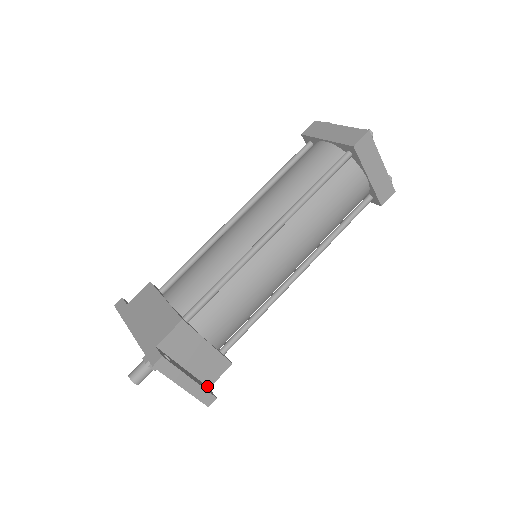
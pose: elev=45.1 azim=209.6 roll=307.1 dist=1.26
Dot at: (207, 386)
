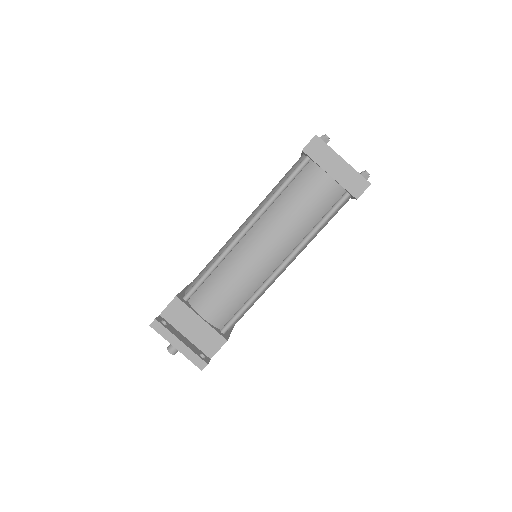
Dot at: (208, 357)
